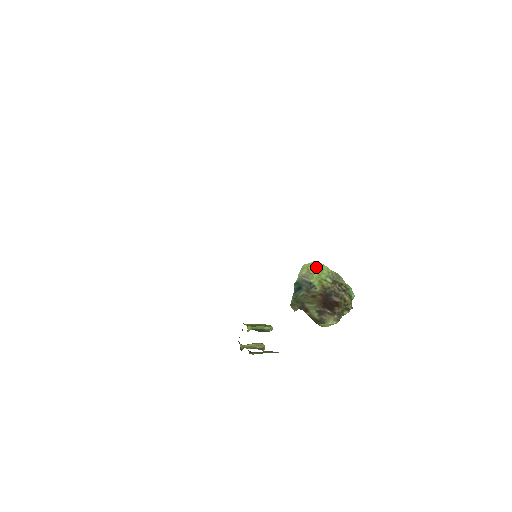
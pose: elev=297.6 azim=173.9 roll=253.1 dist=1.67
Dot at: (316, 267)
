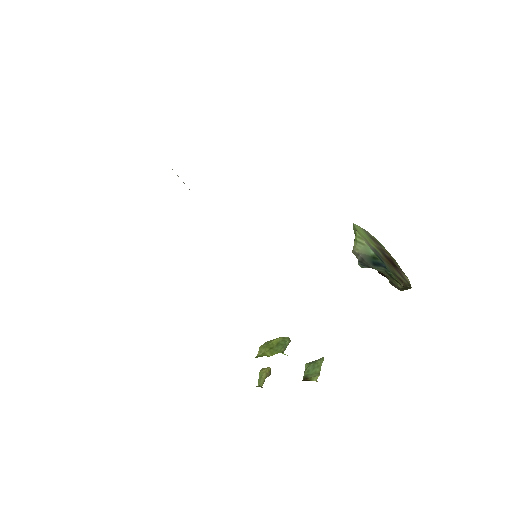
Dot at: (359, 230)
